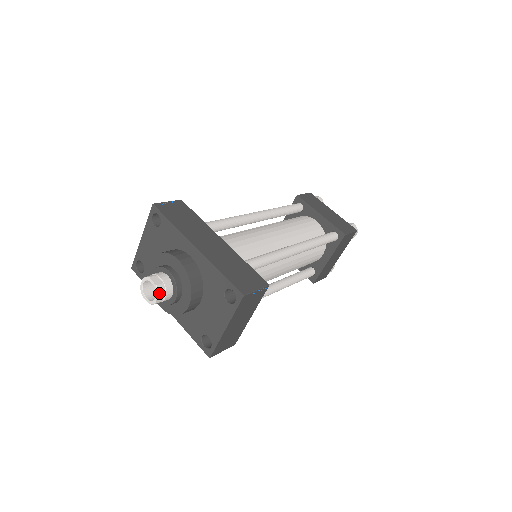
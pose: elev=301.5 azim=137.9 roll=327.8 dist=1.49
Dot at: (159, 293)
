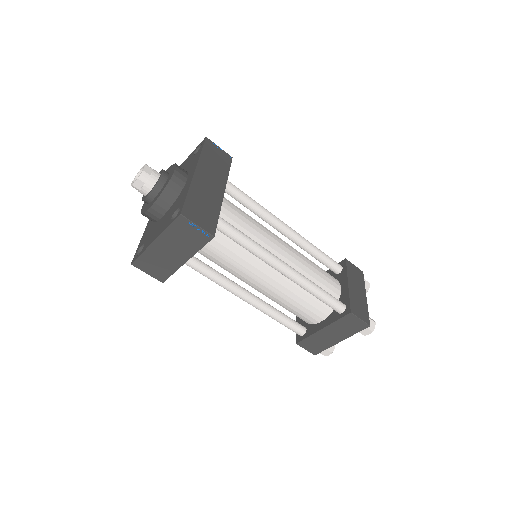
Dot at: (140, 177)
